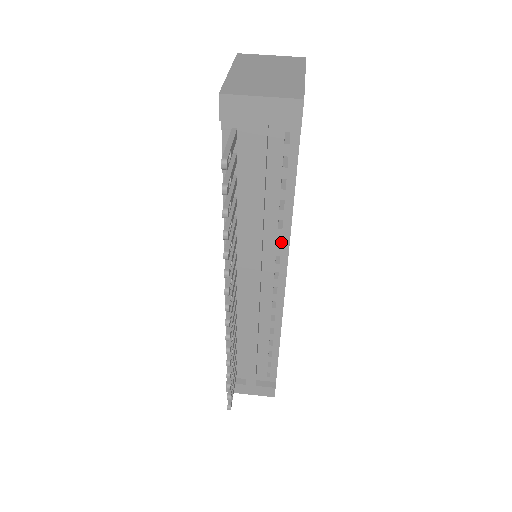
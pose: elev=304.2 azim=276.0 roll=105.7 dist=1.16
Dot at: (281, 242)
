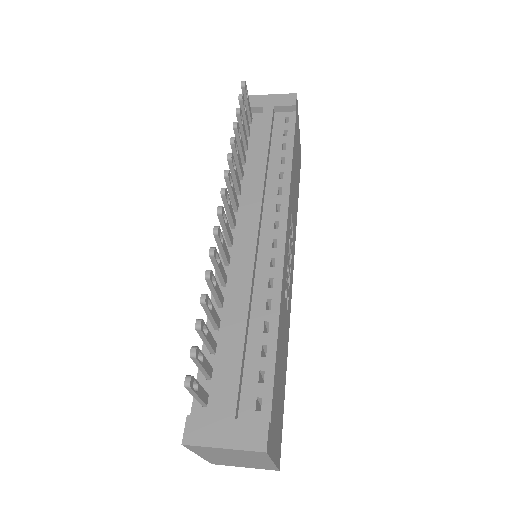
Dot at: (282, 191)
